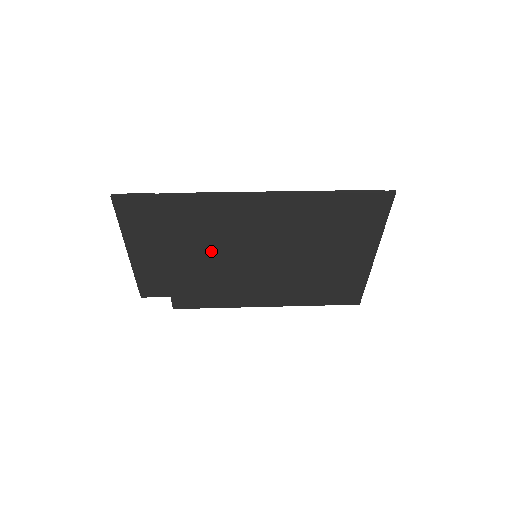
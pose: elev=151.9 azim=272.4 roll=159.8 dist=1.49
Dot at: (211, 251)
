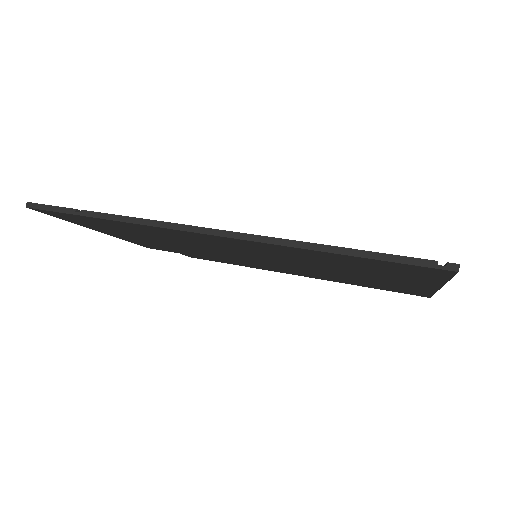
Dot at: (193, 246)
